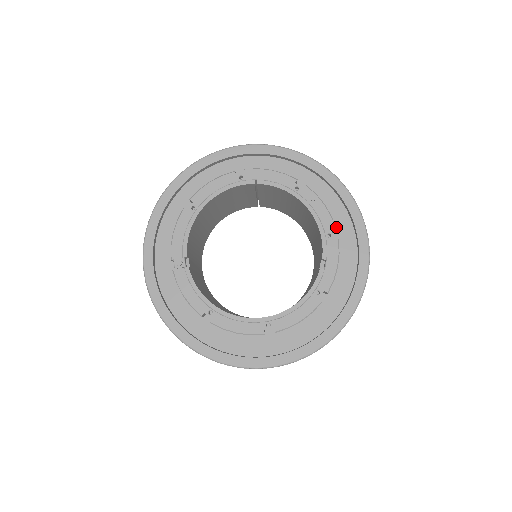
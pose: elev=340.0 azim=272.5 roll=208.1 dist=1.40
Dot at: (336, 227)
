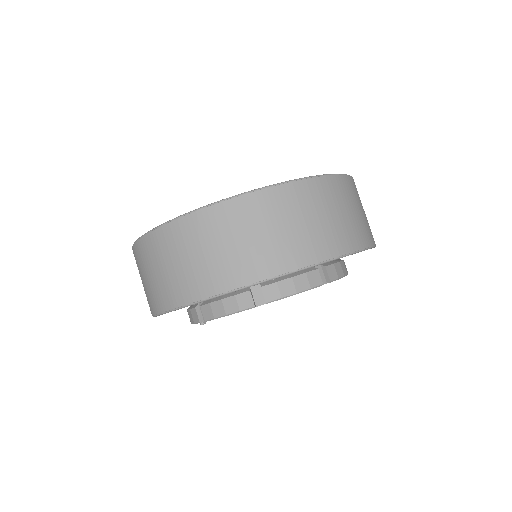
Dot at: occluded
